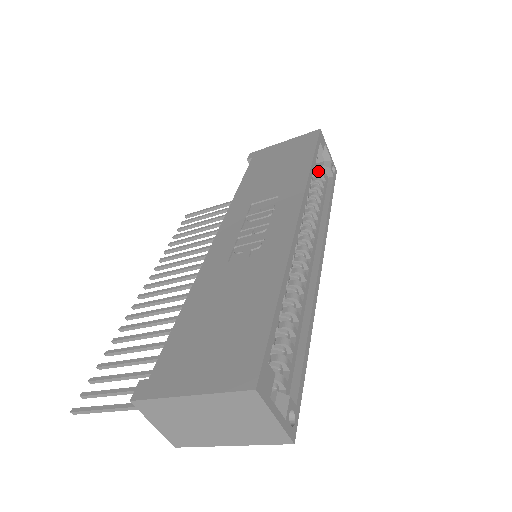
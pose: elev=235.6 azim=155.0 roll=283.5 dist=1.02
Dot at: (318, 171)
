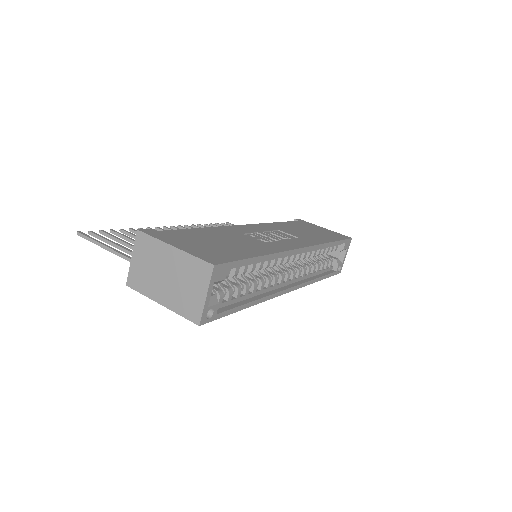
Dot at: (330, 258)
